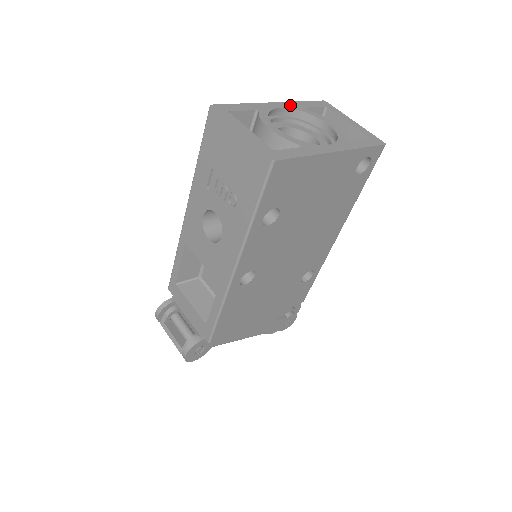
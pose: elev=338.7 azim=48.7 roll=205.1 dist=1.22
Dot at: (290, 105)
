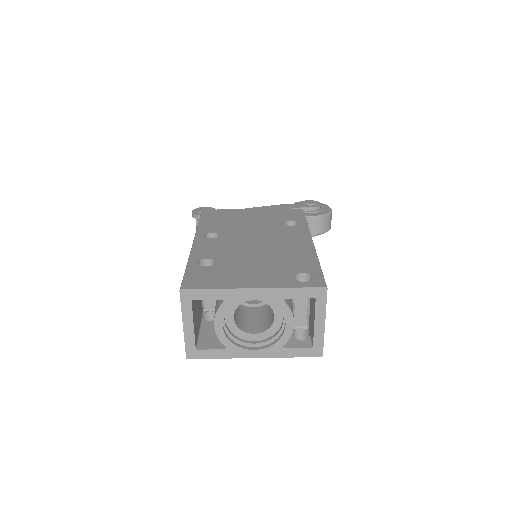
Dot at: (270, 294)
